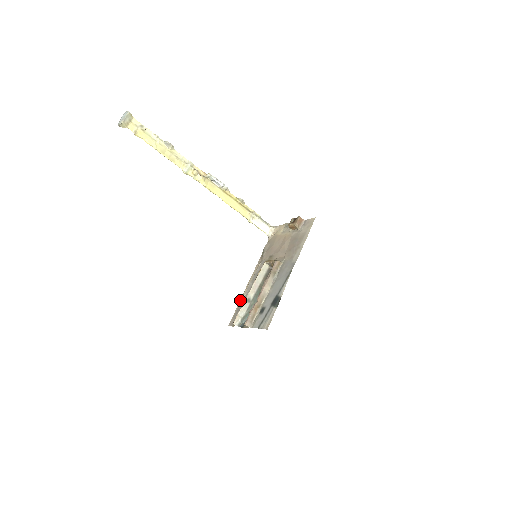
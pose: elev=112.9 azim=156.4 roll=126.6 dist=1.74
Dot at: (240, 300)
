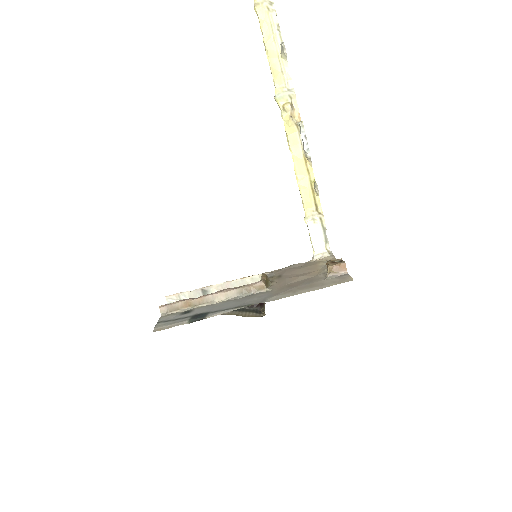
Dot at: occluded
